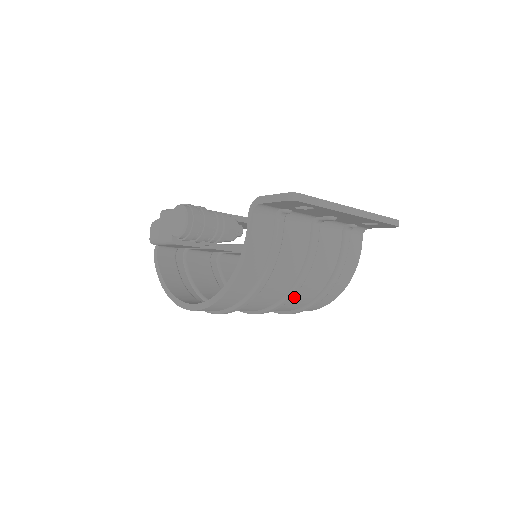
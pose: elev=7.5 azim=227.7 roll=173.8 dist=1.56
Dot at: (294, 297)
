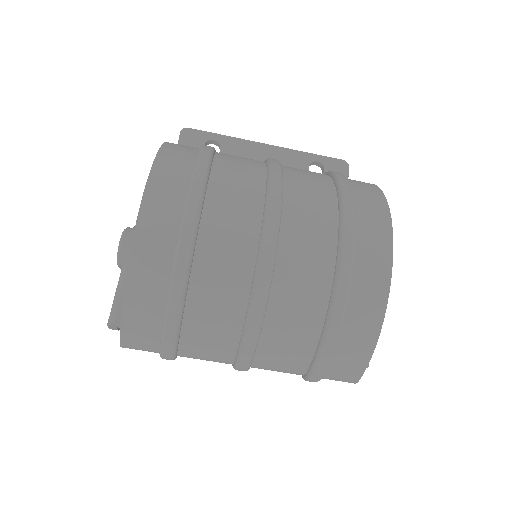
Dot at: (290, 173)
